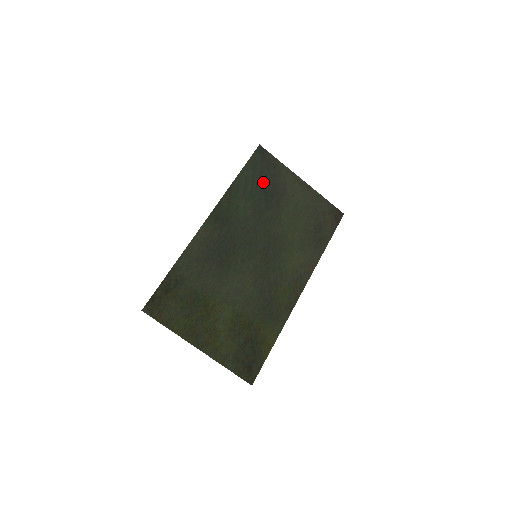
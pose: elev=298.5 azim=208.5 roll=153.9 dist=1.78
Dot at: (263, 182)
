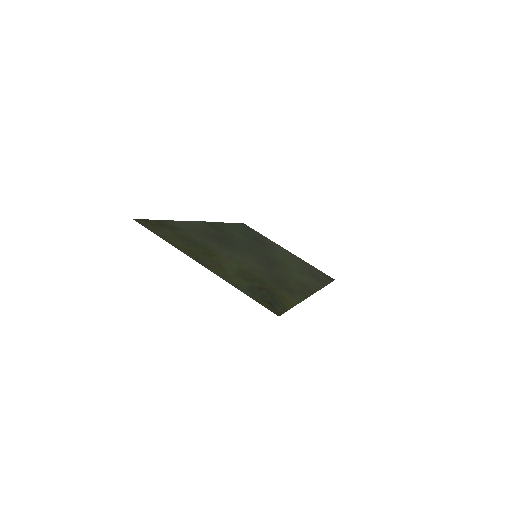
Dot at: (252, 235)
